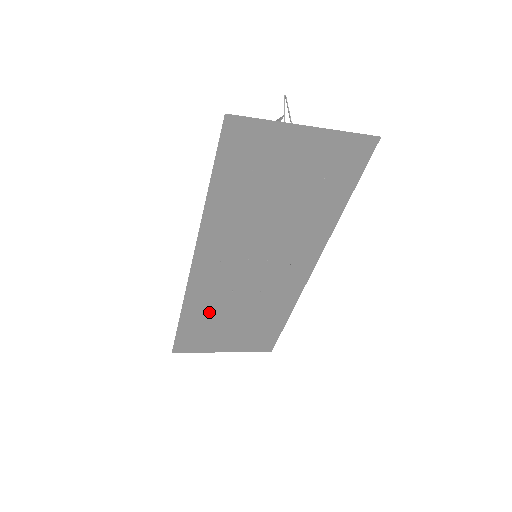
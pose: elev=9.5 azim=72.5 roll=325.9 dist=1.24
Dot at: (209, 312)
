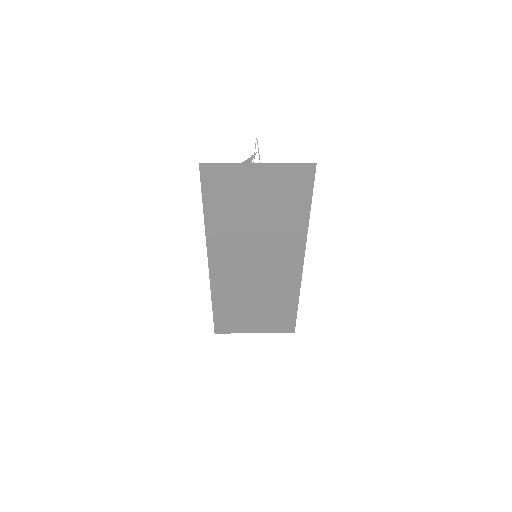
Dot at: (233, 300)
